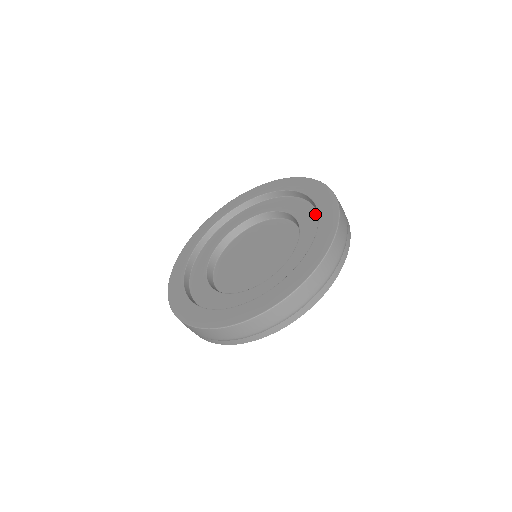
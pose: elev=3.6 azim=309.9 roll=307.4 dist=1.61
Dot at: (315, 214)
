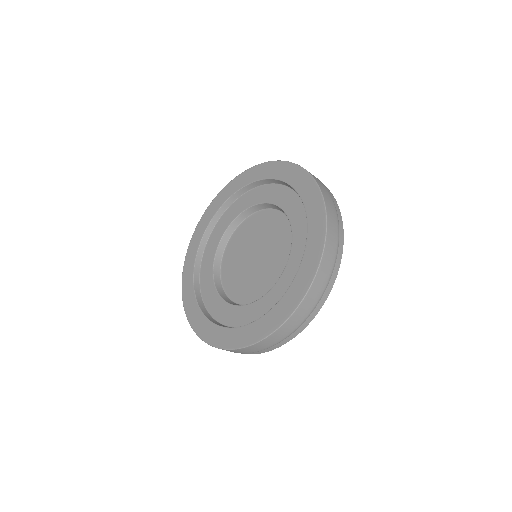
Dot at: (306, 219)
